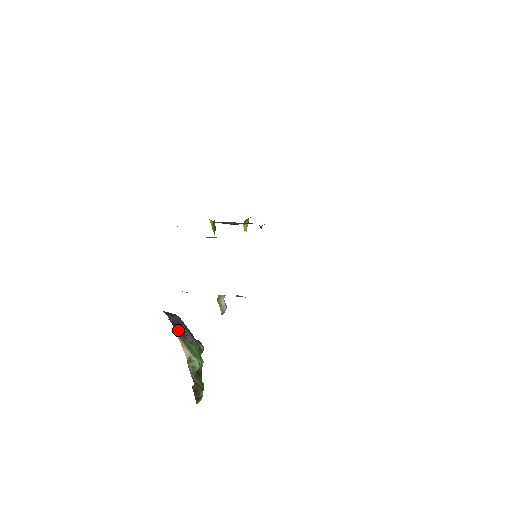
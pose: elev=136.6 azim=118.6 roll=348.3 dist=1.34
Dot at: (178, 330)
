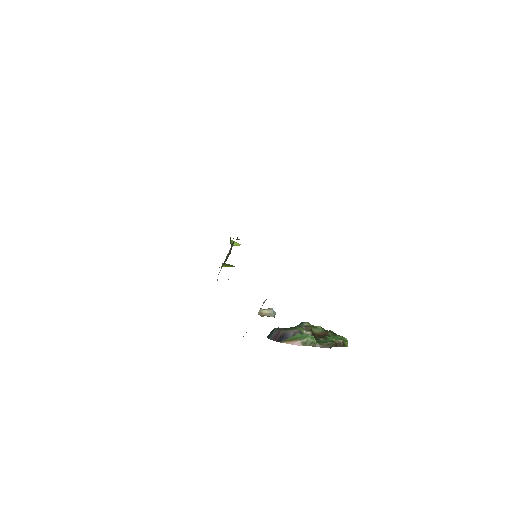
Dot at: (280, 339)
